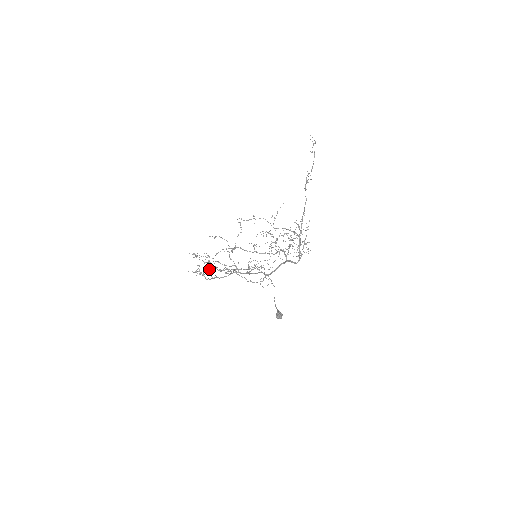
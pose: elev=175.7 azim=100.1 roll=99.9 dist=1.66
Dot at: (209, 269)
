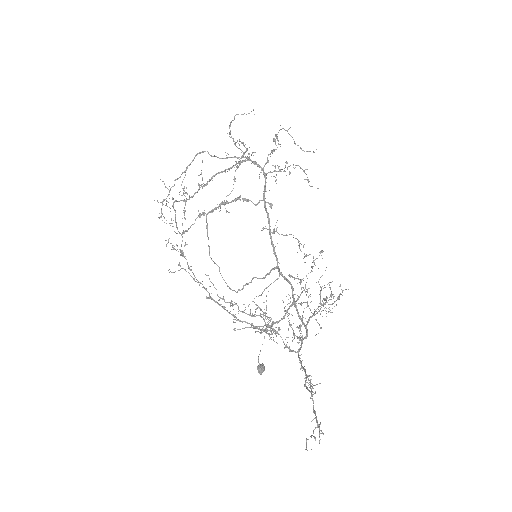
Dot at: occluded
